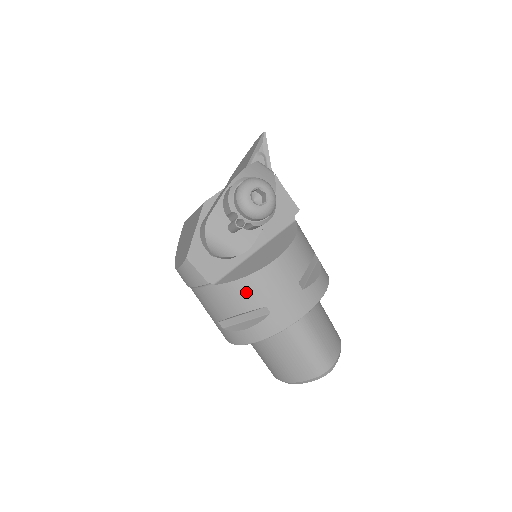
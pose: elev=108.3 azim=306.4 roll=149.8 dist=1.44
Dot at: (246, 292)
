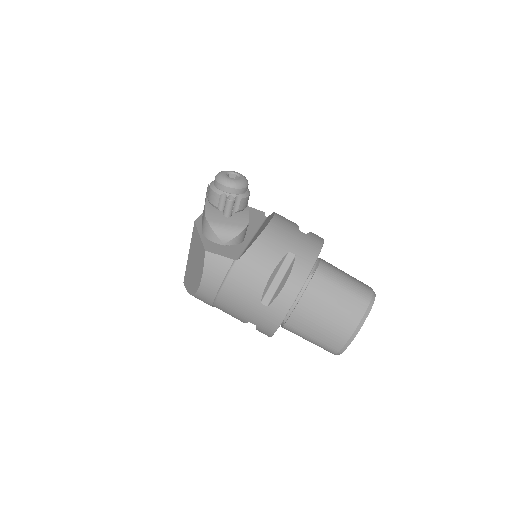
Dot at: (267, 248)
